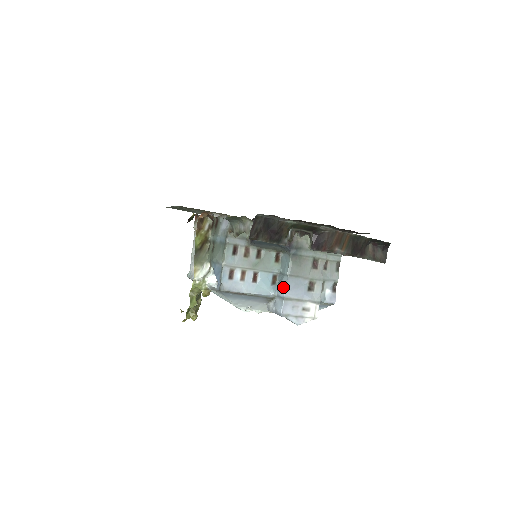
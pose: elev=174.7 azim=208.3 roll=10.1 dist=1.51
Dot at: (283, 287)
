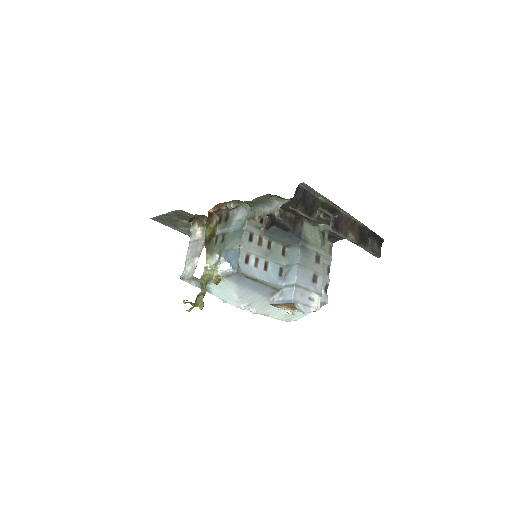
Dot at: (293, 275)
